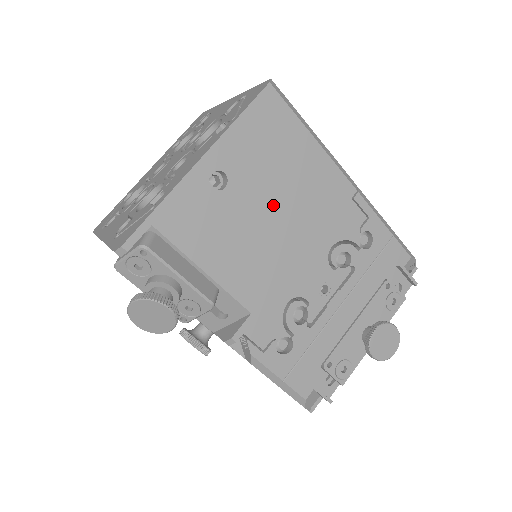
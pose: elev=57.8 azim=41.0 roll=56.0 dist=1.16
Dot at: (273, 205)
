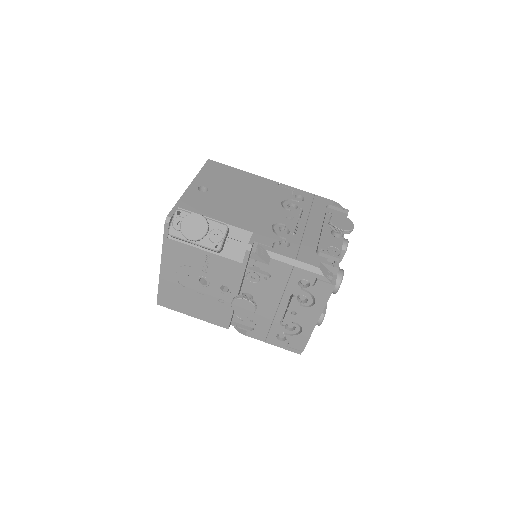
Dot at: (237, 193)
